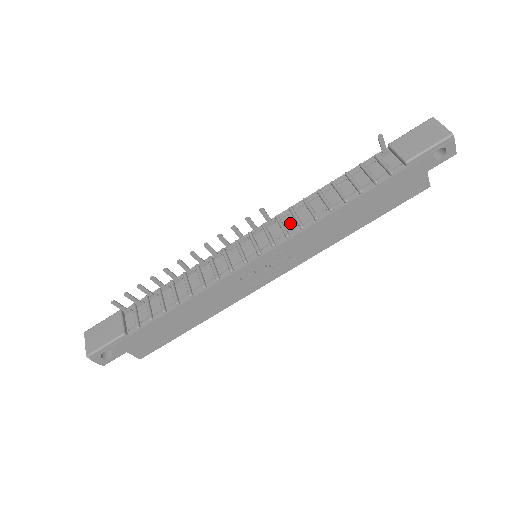
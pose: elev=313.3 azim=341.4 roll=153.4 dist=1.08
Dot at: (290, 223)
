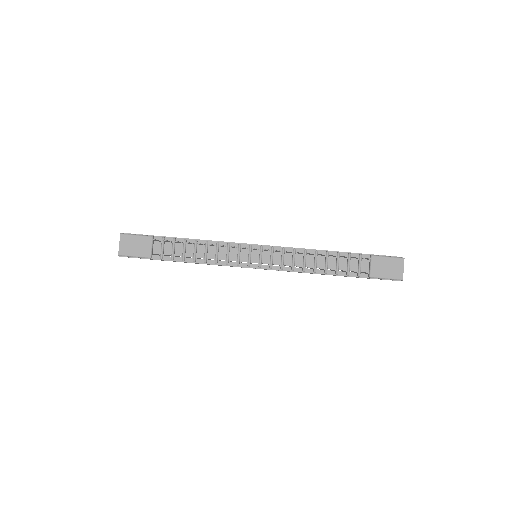
Dot at: (288, 260)
